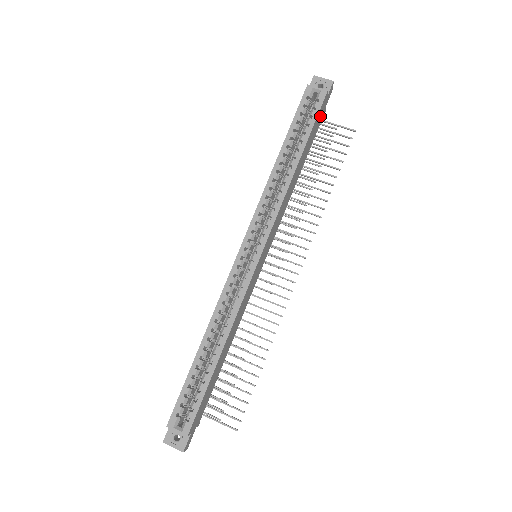
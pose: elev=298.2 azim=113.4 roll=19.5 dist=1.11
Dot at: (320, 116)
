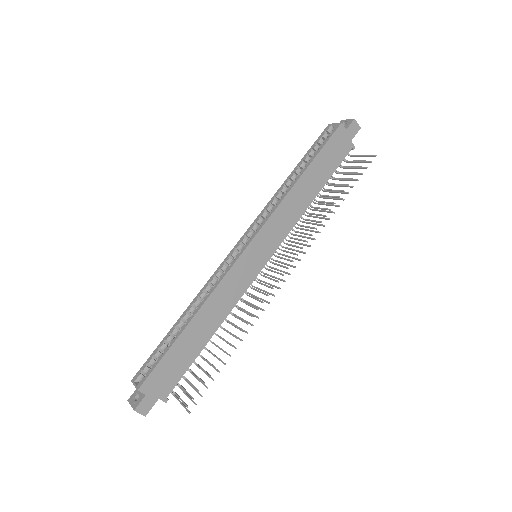
Dot at: (339, 146)
